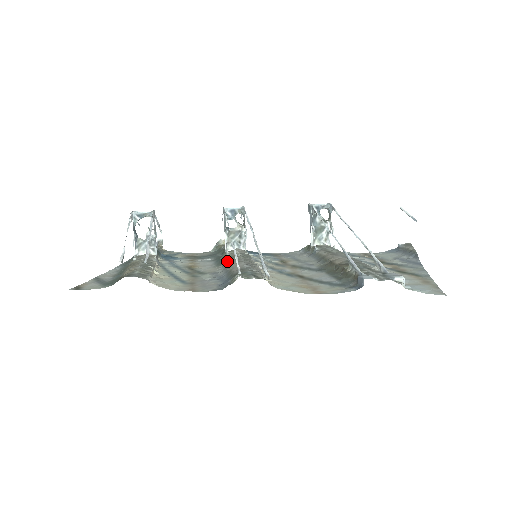
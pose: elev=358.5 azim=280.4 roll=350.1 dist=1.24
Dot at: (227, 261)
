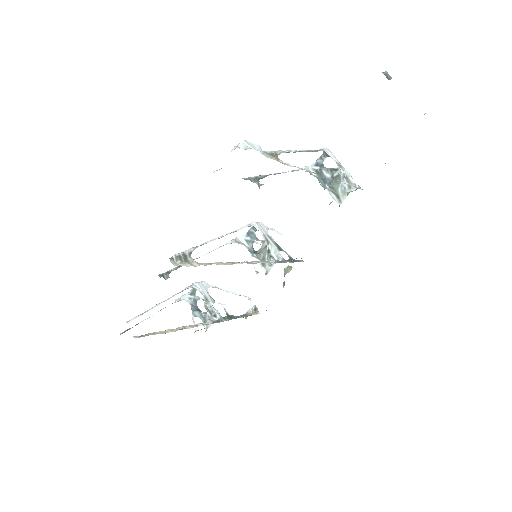
Dot at: occluded
